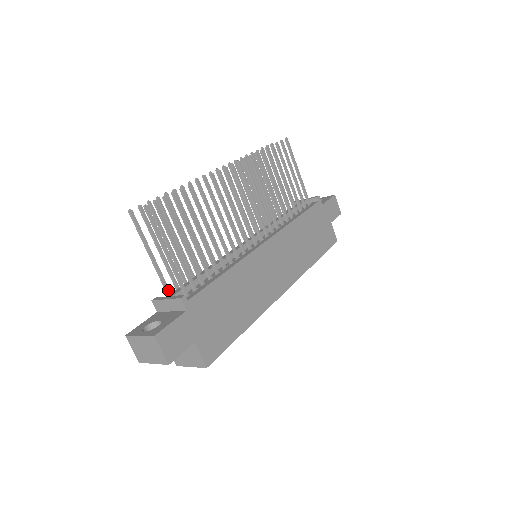
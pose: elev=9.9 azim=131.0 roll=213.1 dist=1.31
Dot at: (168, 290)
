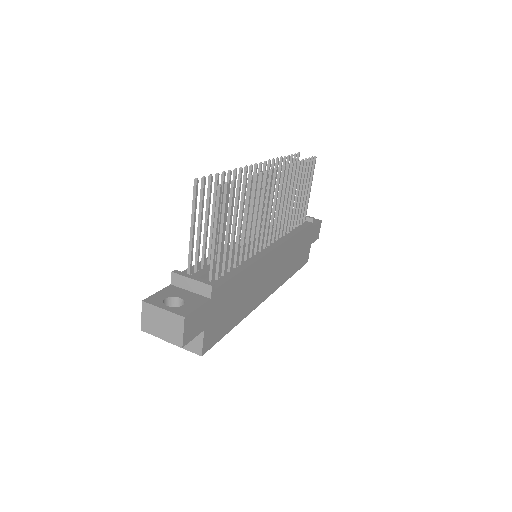
Dot at: (191, 268)
